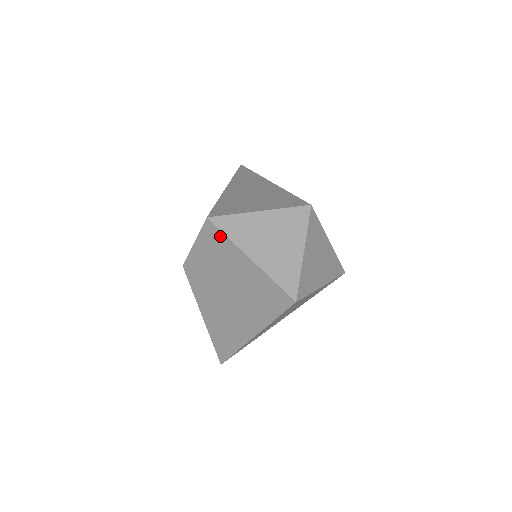
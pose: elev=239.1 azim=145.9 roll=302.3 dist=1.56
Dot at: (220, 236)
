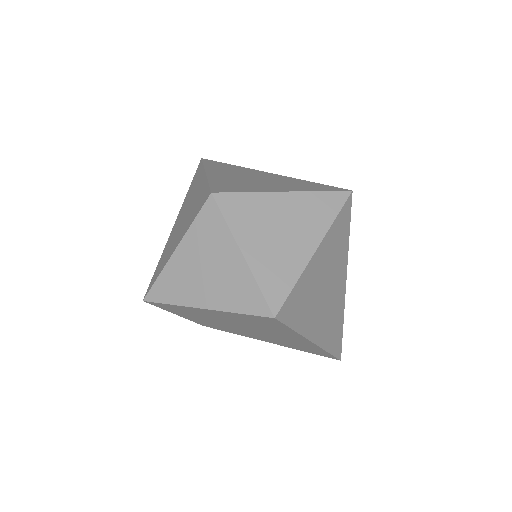
Dot at: (168, 306)
